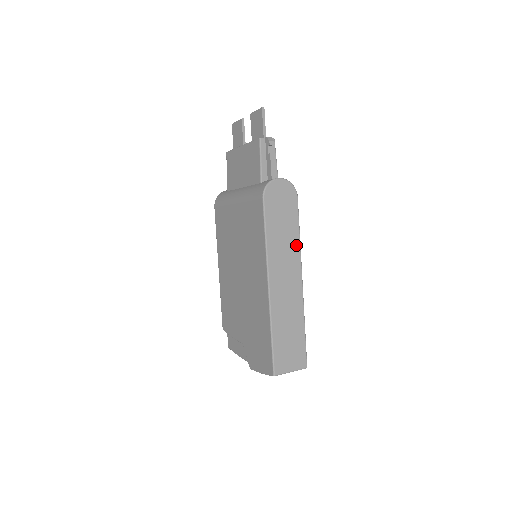
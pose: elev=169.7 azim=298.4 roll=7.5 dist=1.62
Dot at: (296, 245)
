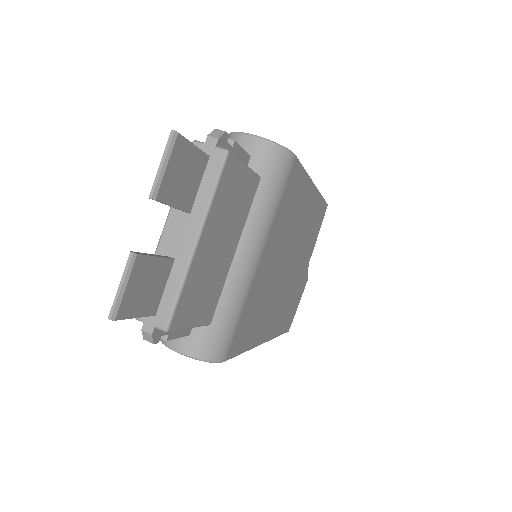
Dot at: occluded
